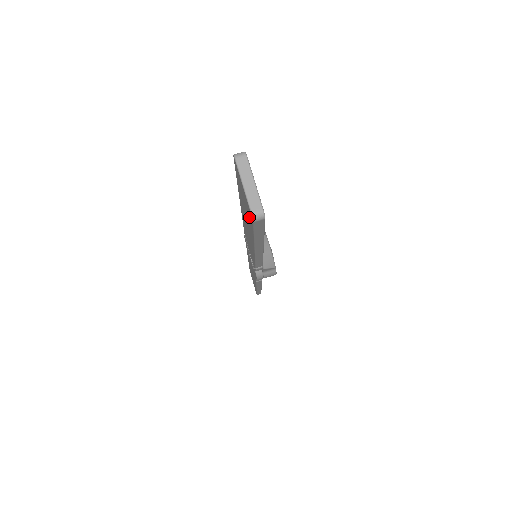
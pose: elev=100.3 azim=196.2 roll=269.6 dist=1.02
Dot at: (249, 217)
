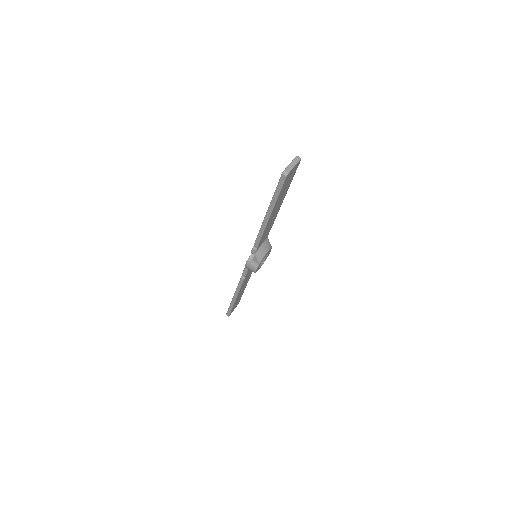
Dot at: occluded
